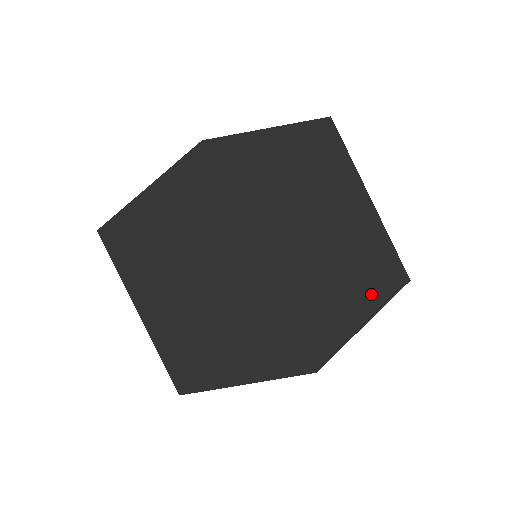
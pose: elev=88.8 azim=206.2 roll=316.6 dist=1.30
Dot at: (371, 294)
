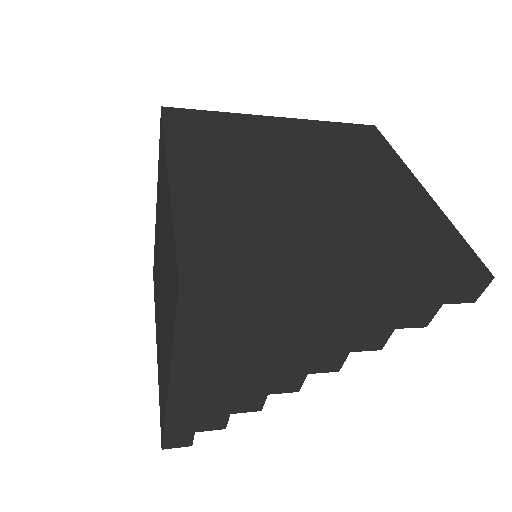
Dot at: (369, 258)
